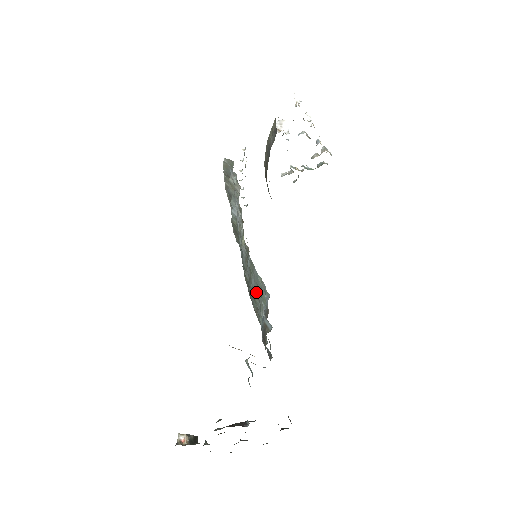
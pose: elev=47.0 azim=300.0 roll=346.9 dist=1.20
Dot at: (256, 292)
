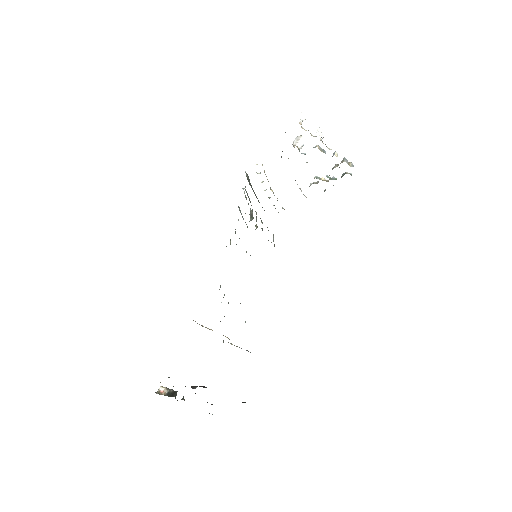
Dot at: occluded
